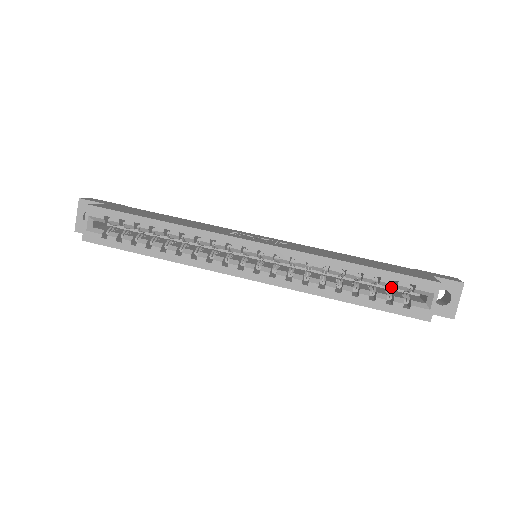
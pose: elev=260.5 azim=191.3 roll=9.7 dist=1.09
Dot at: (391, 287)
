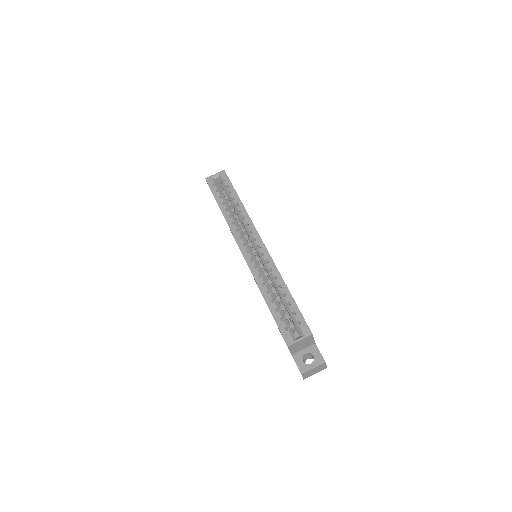
Dot at: (291, 319)
